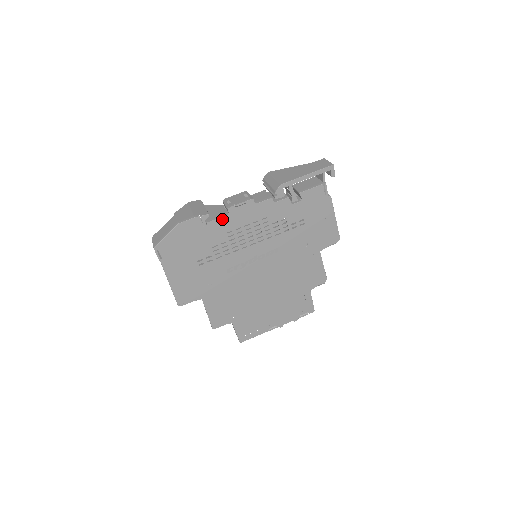
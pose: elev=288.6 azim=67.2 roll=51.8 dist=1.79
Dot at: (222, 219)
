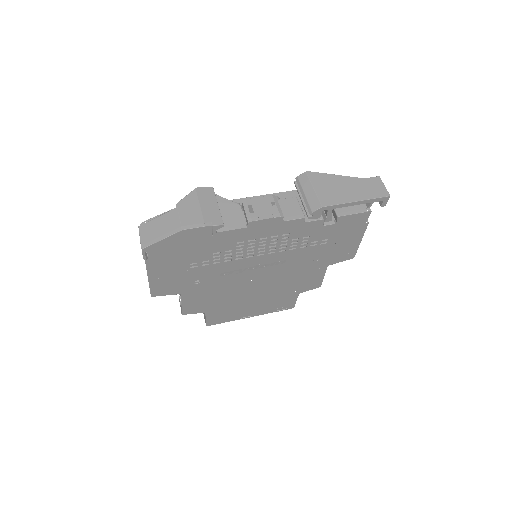
Dot at: (237, 231)
